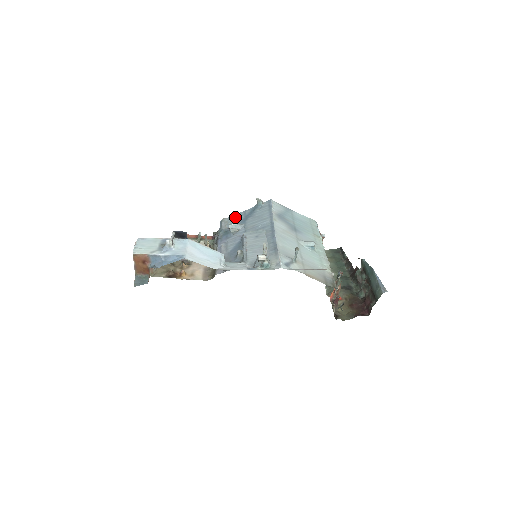
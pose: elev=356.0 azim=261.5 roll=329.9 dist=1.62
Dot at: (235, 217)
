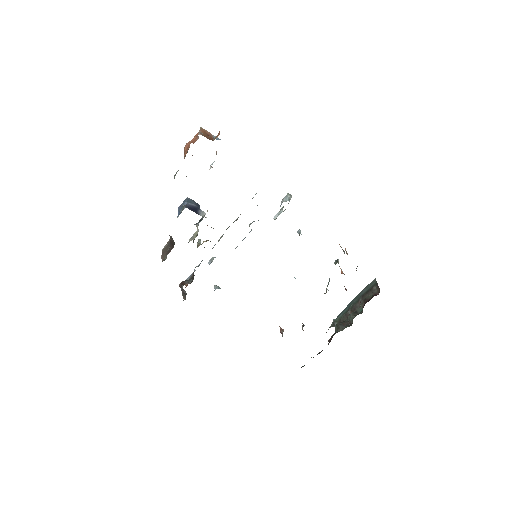
Dot at: occluded
